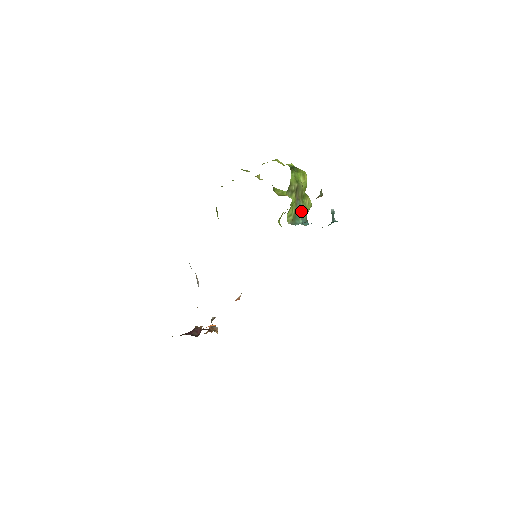
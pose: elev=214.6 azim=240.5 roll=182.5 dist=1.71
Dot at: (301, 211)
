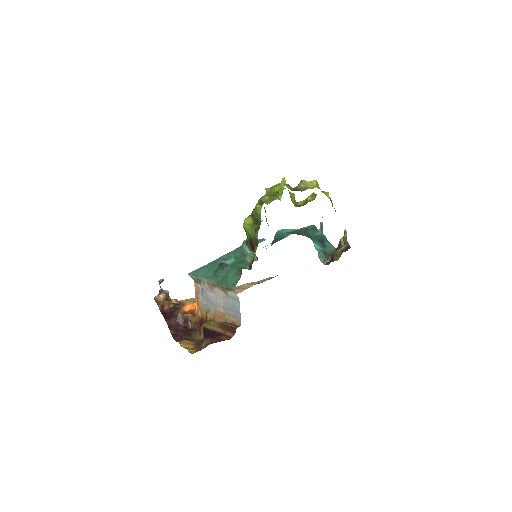
Dot at: occluded
